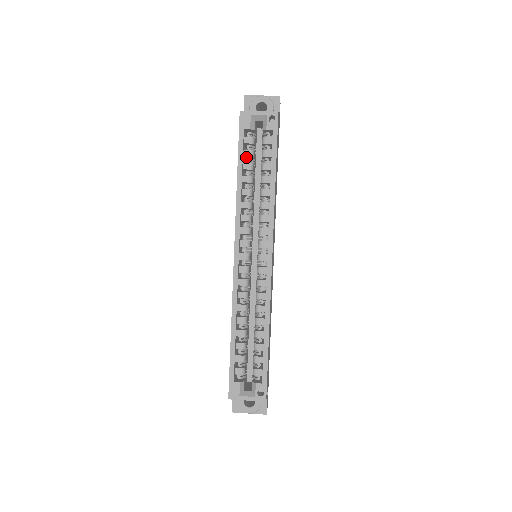
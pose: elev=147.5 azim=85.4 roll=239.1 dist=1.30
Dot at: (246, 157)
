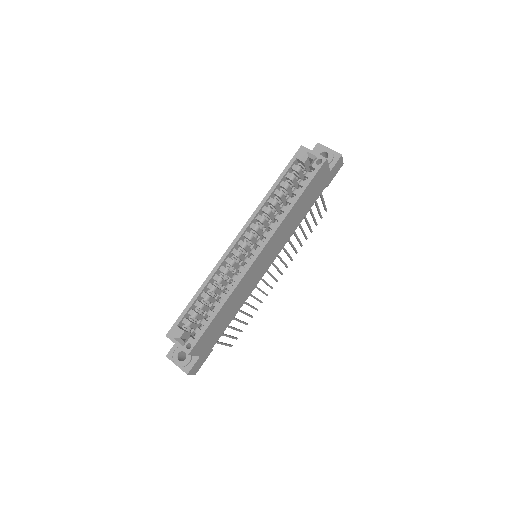
Dot at: (288, 179)
